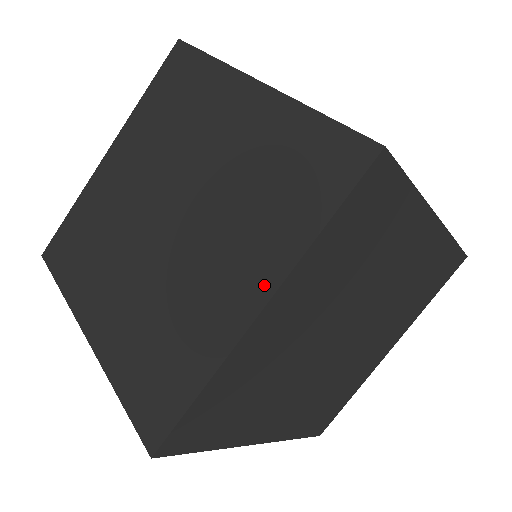
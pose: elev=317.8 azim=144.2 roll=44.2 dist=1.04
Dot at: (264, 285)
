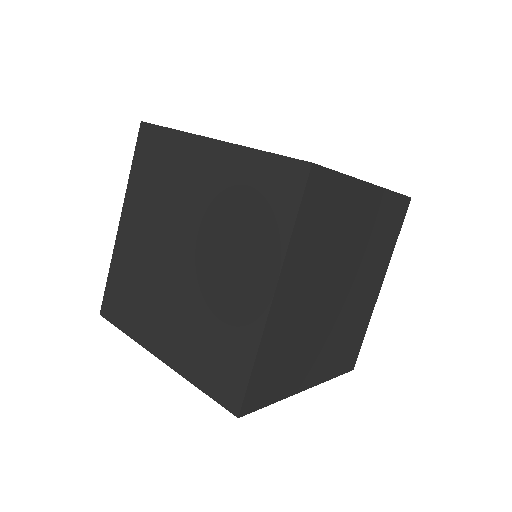
Dot at: (269, 279)
